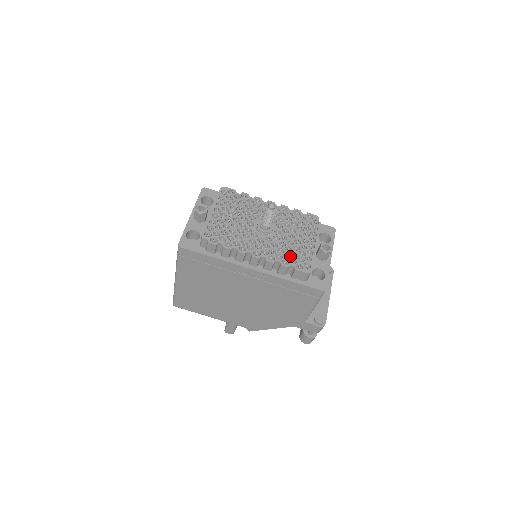
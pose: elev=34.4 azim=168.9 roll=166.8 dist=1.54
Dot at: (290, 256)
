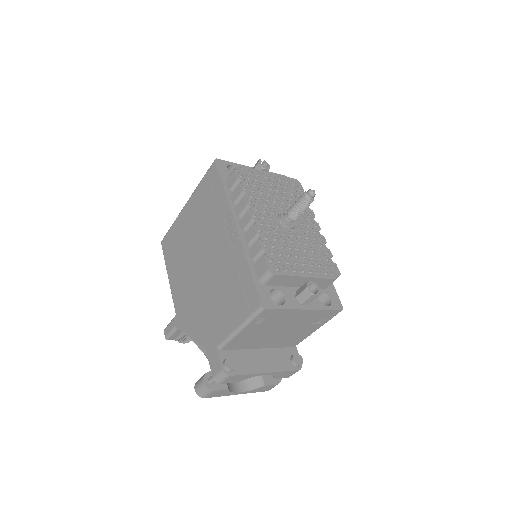
Dot at: (275, 249)
